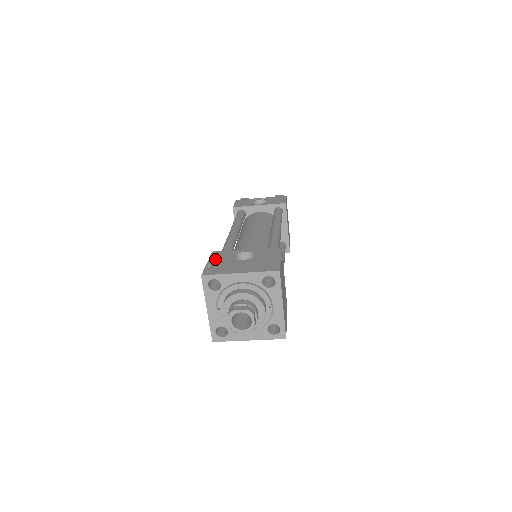
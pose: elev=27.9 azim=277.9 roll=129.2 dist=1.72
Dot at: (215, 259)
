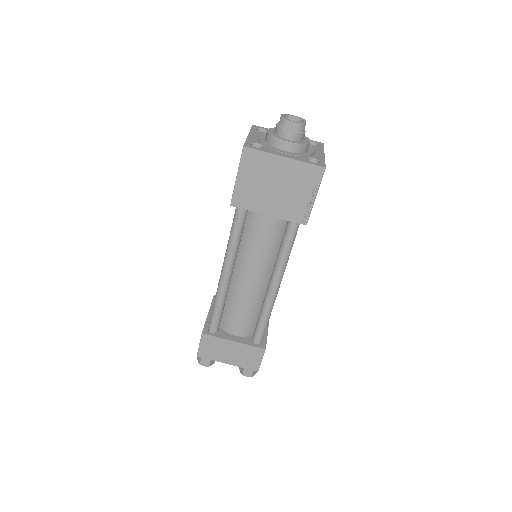
Dot at: occluded
